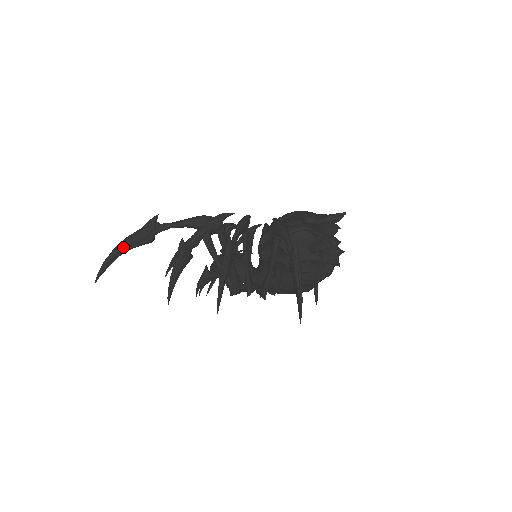
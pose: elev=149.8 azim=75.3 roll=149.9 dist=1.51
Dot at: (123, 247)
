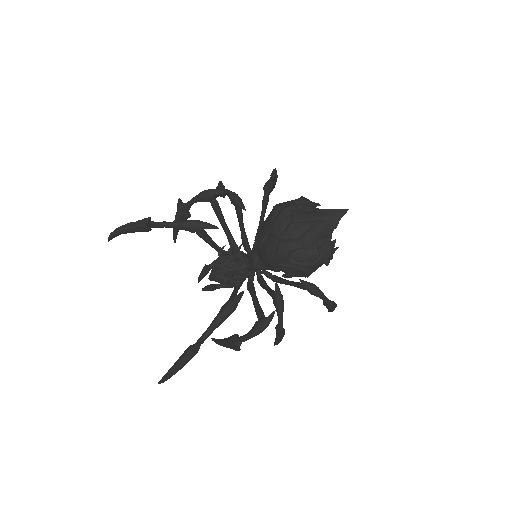
Dot at: (177, 371)
